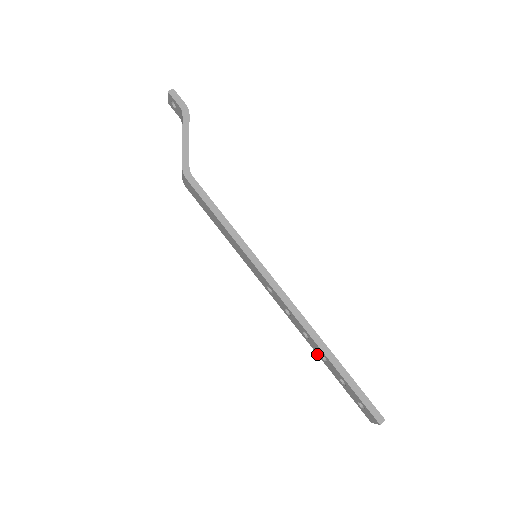
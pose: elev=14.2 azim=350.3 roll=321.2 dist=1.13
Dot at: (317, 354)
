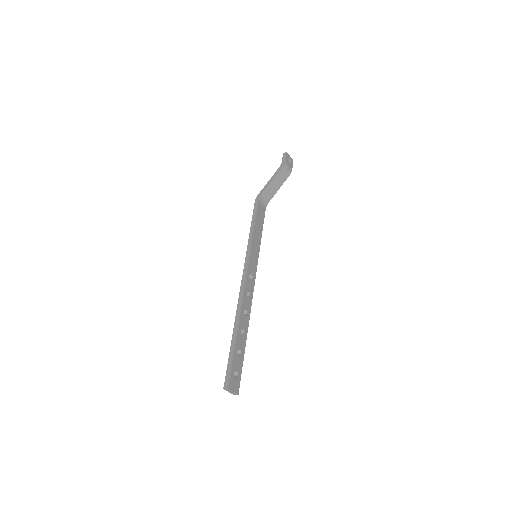
Dot at: occluded
